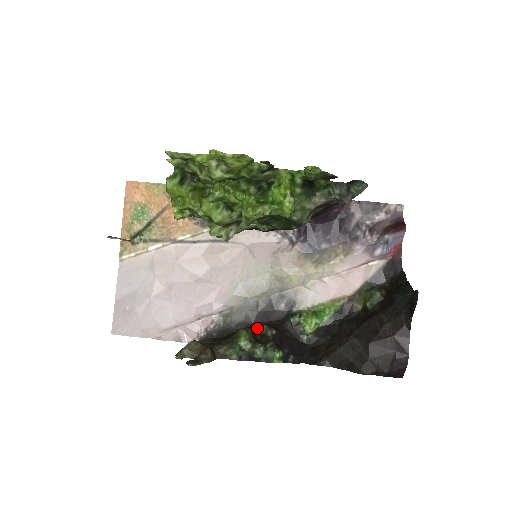
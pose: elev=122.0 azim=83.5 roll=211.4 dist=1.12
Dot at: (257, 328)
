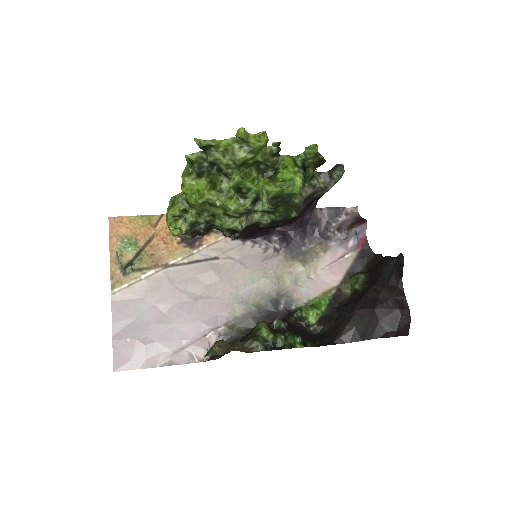
Dot at: (269, 324)
